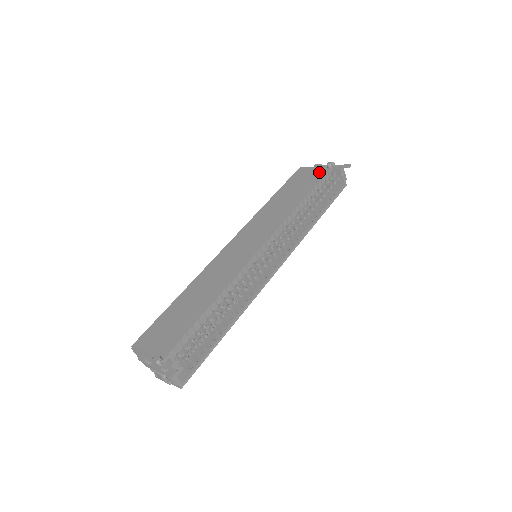
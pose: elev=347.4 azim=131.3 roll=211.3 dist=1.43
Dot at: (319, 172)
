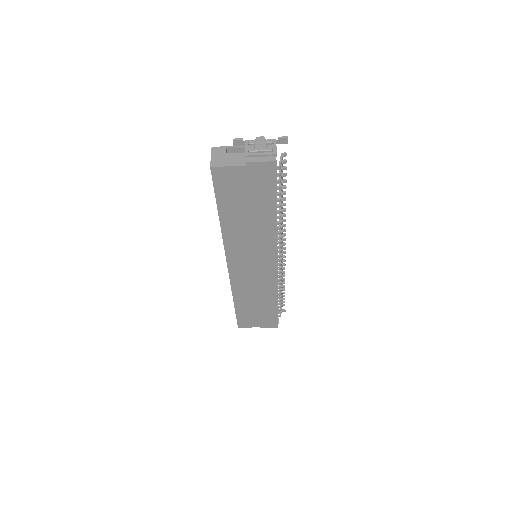
Dot at: occluded
